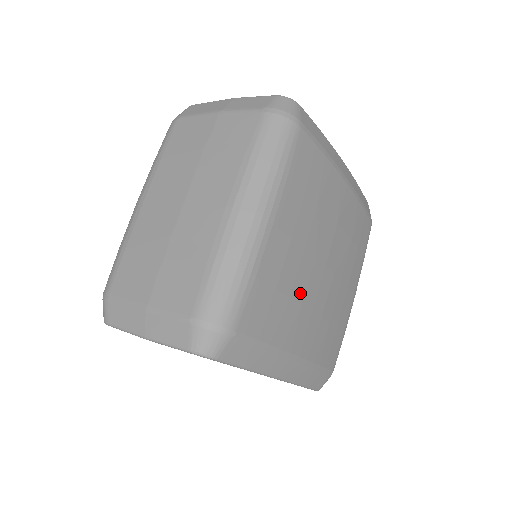
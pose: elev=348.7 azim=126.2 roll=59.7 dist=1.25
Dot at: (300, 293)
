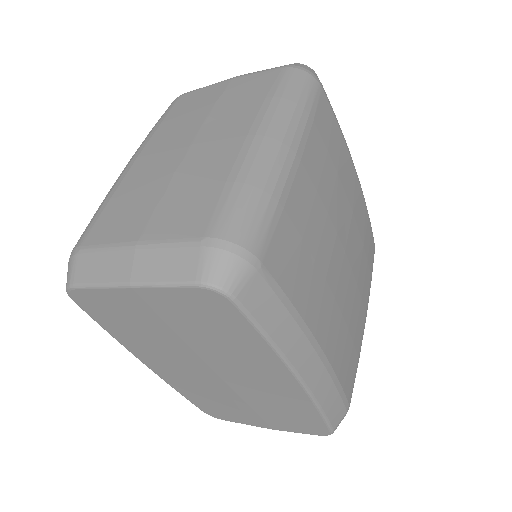
Dot at: (324, 264)
